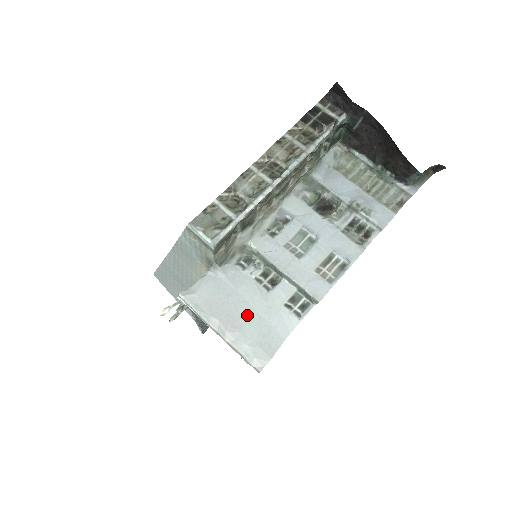
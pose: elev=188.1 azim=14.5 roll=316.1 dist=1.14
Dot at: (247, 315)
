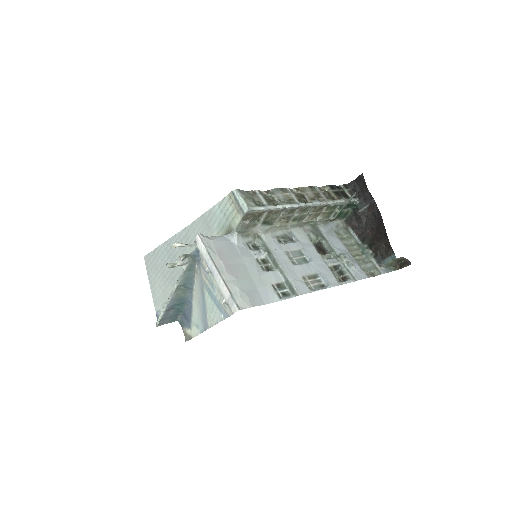
Dot at: (244, 273)
